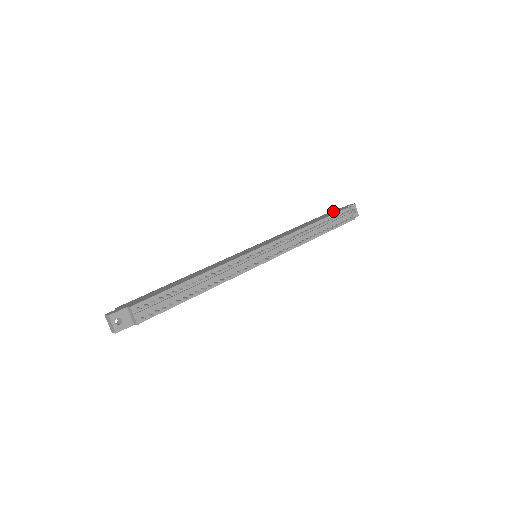
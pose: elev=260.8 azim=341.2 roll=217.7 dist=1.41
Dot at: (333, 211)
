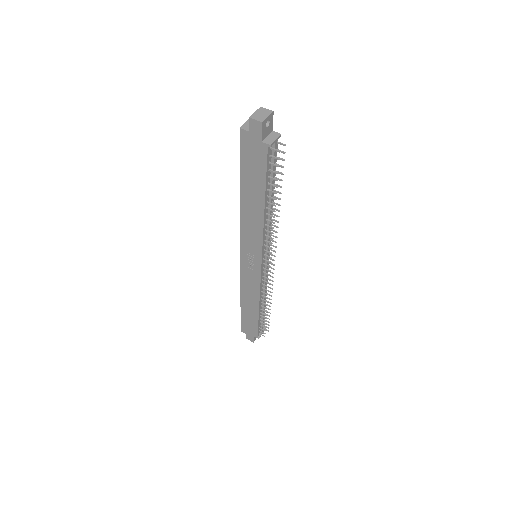
Dot at: occluded
